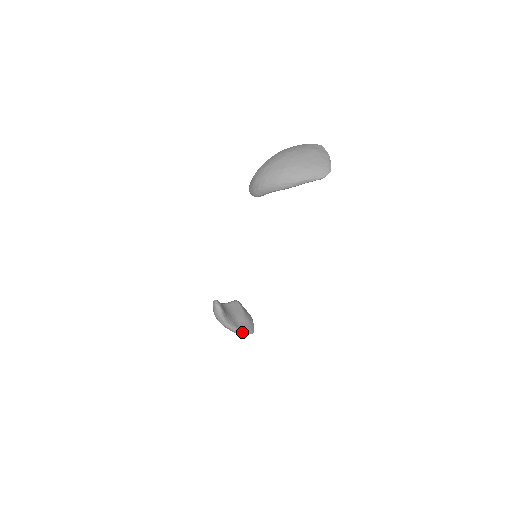
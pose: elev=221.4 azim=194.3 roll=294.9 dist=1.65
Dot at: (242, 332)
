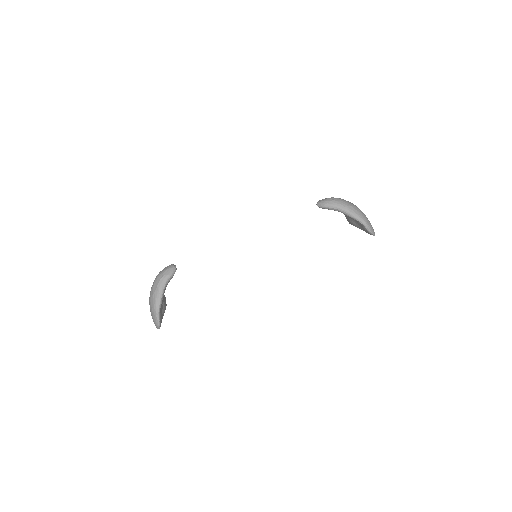
Dot at: (159, 312)
